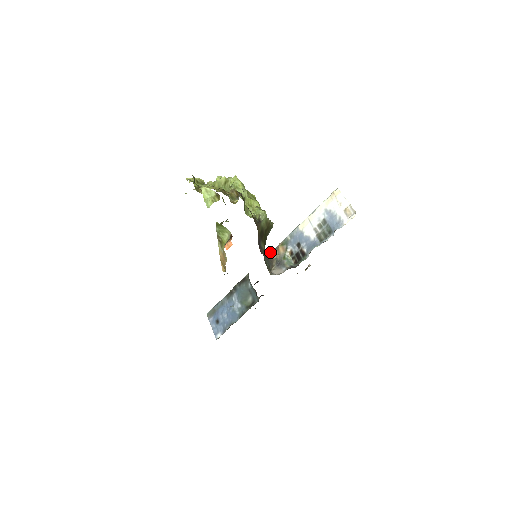
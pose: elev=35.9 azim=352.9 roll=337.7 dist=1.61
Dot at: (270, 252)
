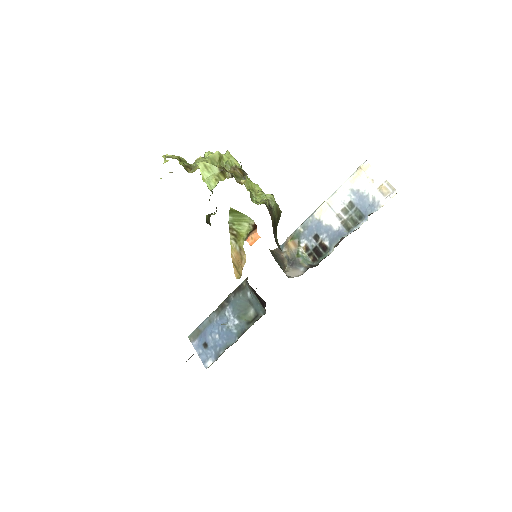
Dot at: (276, 249)
